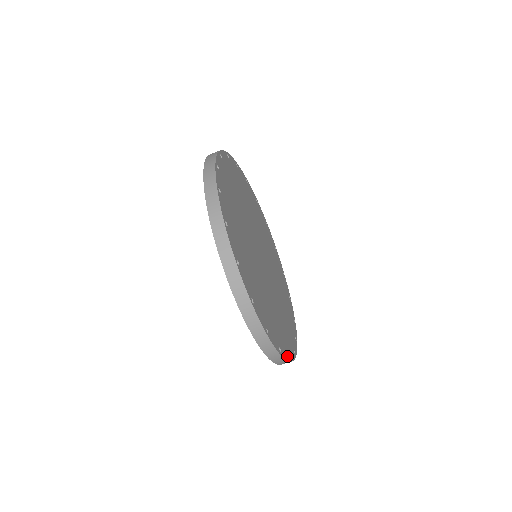
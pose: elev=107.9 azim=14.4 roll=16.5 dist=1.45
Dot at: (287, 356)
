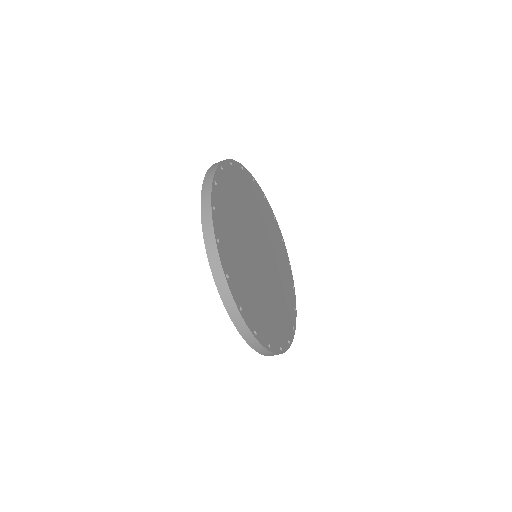
Dot at: (293, 332)
